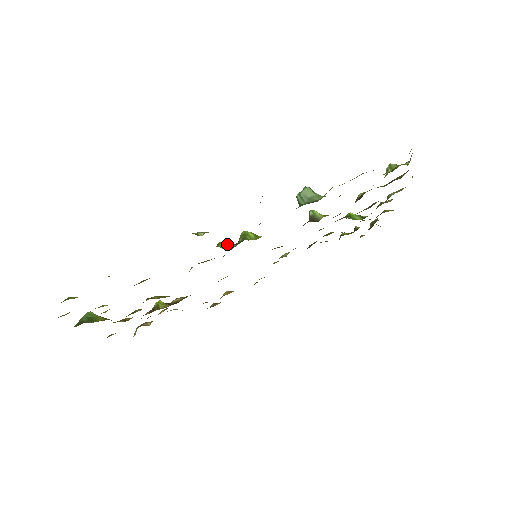
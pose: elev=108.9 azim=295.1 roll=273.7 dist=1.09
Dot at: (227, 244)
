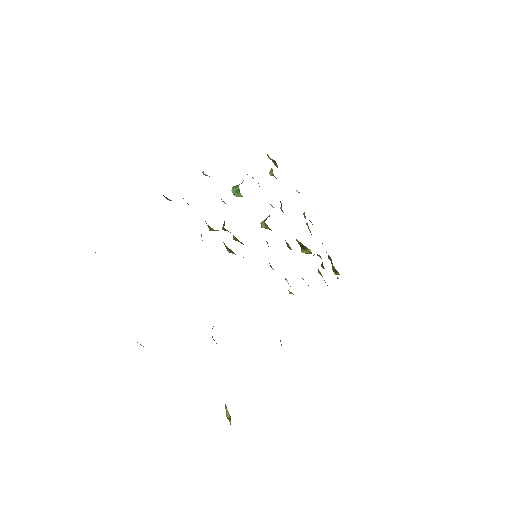
Dot at: occluded
